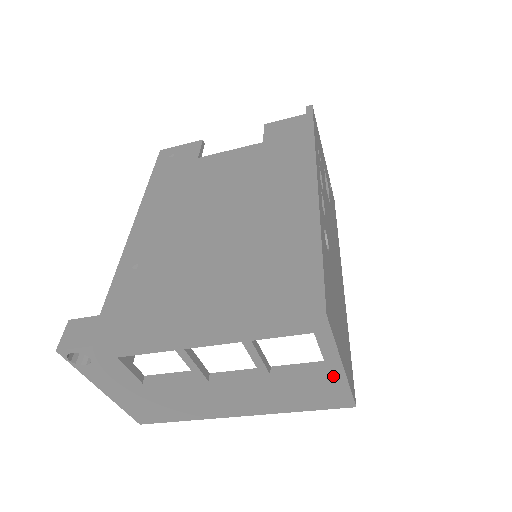
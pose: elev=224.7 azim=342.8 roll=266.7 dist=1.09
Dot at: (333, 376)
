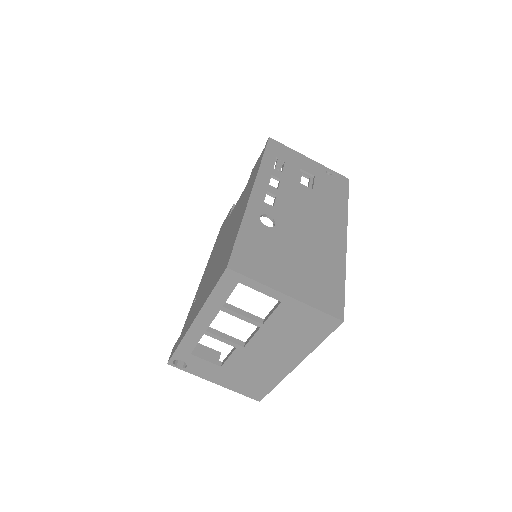
Dot at: (292, 305)
